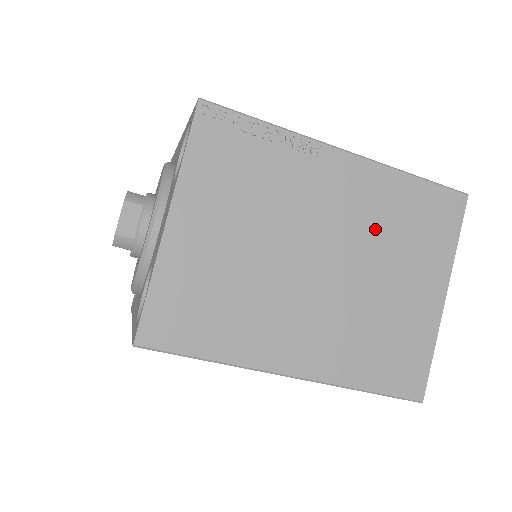
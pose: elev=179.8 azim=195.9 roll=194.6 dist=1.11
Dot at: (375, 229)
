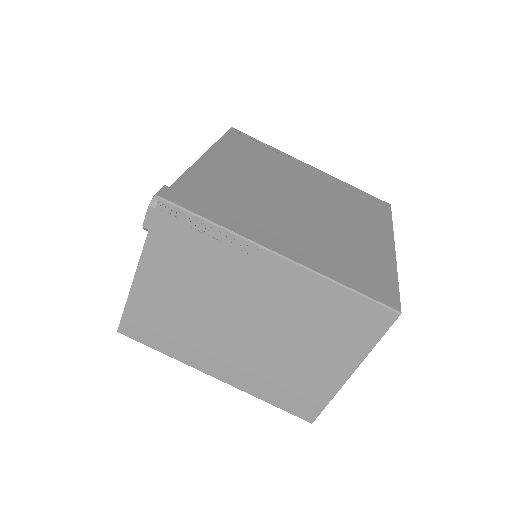
Dot at: (296, 316)
